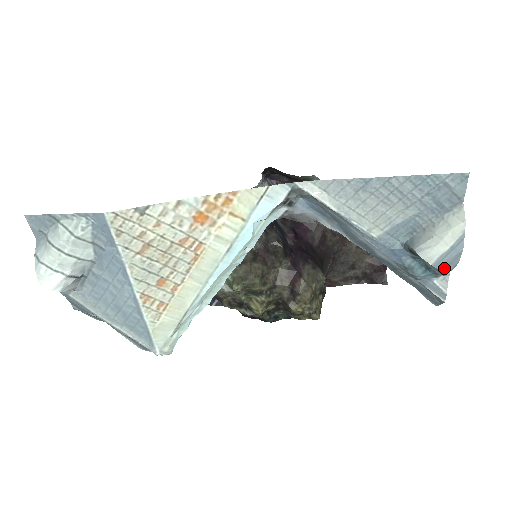
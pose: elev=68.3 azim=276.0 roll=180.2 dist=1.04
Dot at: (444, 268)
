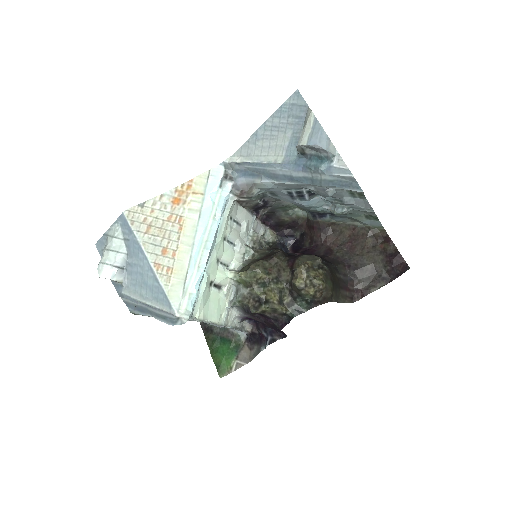
Dot at: (318, 143)
